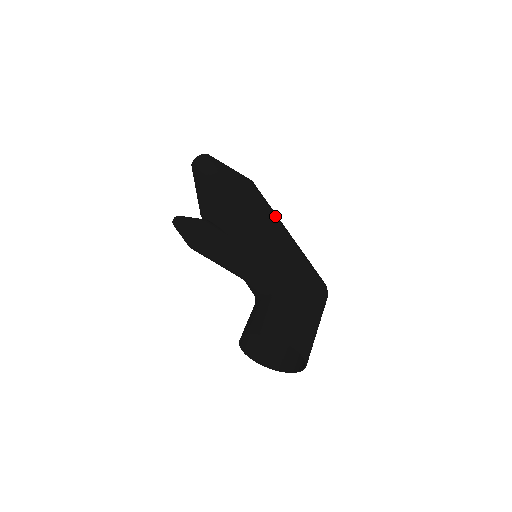
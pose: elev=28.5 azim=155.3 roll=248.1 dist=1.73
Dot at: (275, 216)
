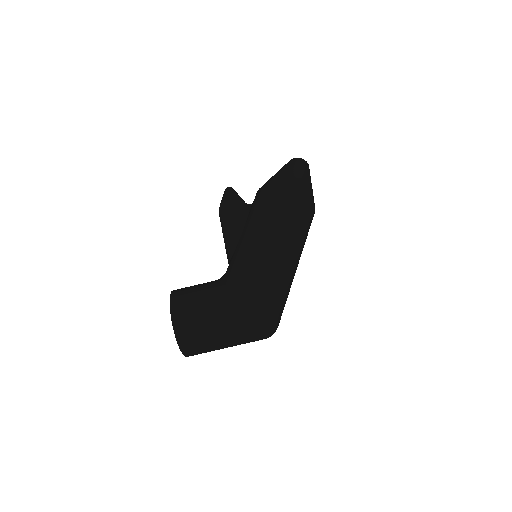
Dot at: (286, 231)
